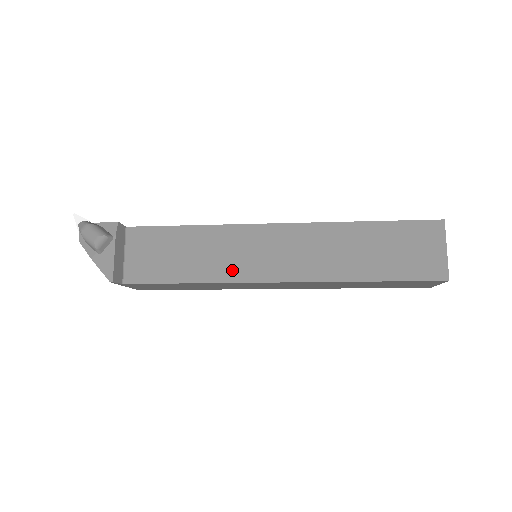
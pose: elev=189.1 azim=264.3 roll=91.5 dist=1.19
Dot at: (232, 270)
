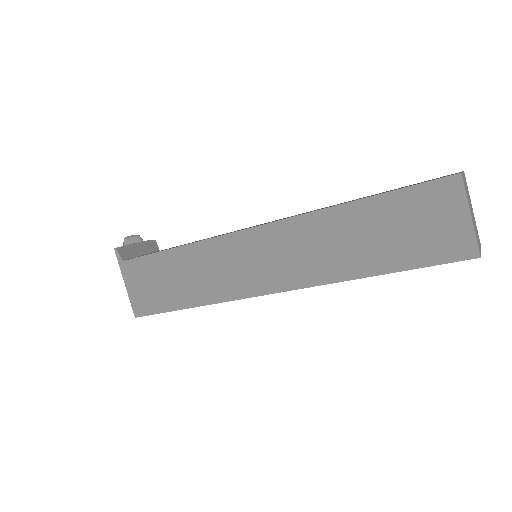
Dot at: occluded
